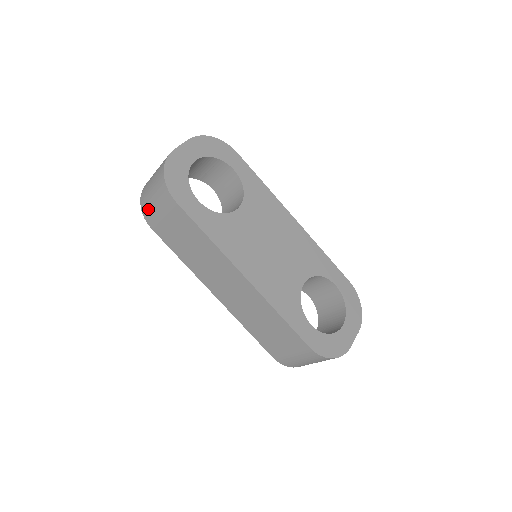
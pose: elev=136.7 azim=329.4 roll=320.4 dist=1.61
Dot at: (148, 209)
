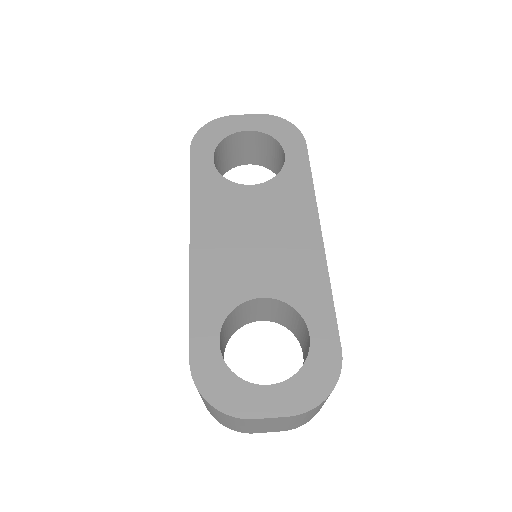
Dot at: occluded
